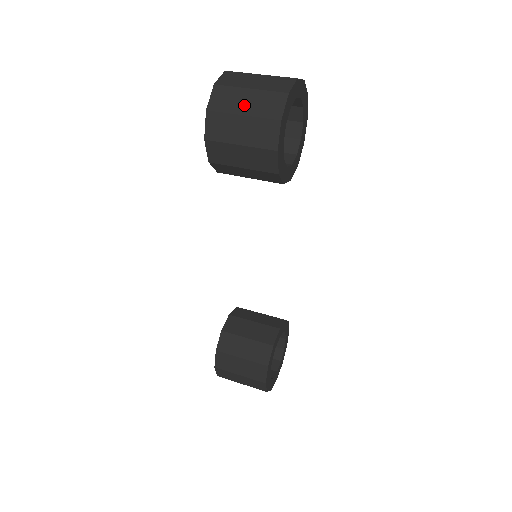
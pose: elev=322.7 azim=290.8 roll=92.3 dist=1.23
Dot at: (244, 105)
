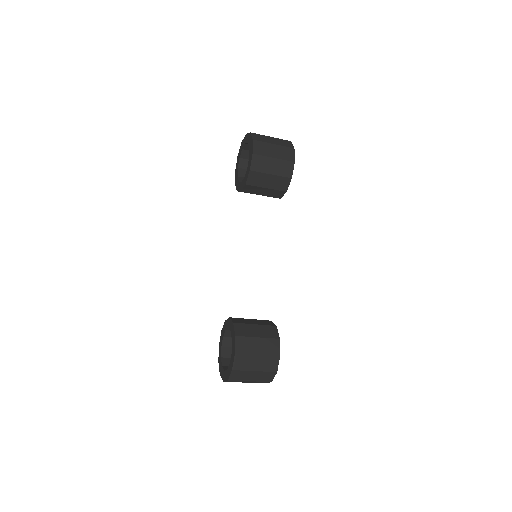
Dot at: (272, 141)
